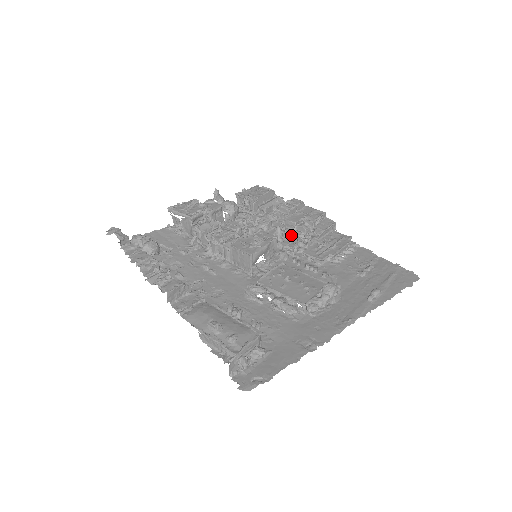
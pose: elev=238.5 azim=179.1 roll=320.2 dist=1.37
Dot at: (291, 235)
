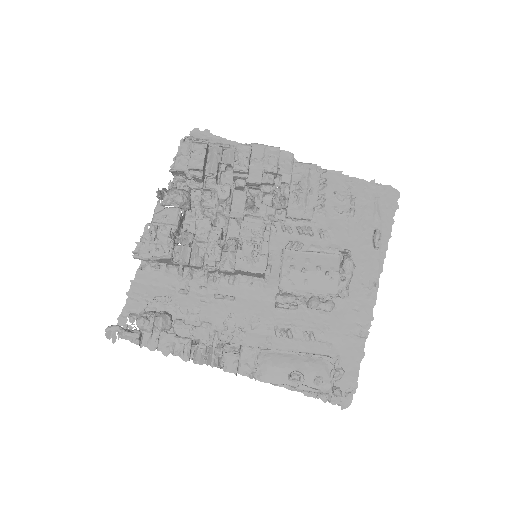
Dot at: (260, 195)
